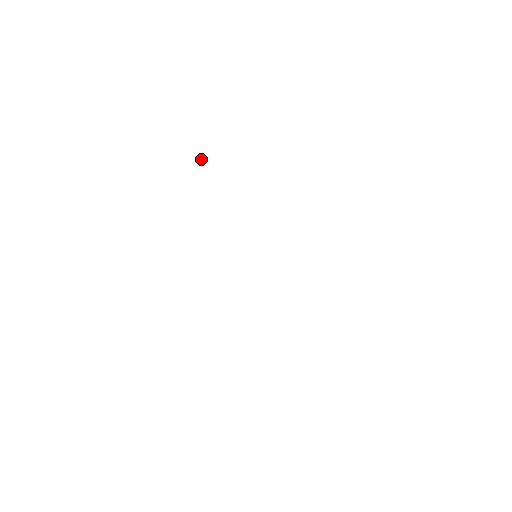
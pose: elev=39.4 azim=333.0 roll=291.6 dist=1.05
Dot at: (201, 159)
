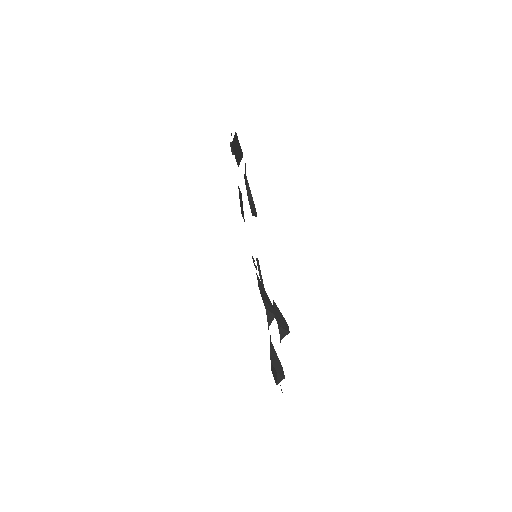
Dot at: occluded
